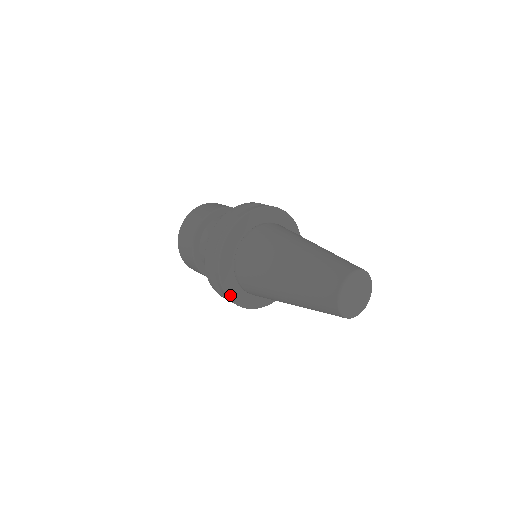
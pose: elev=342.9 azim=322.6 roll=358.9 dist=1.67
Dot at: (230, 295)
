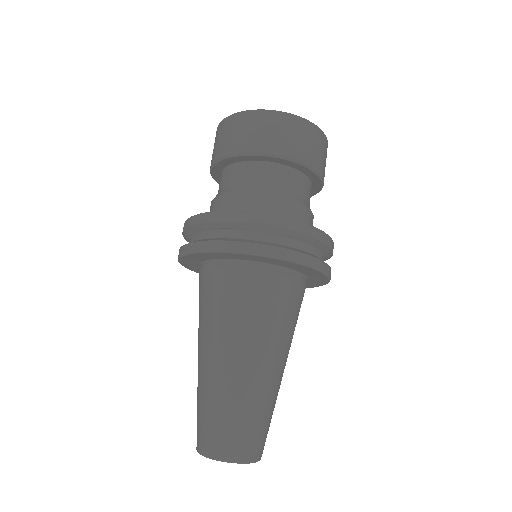
Dot at: (182, 260)
